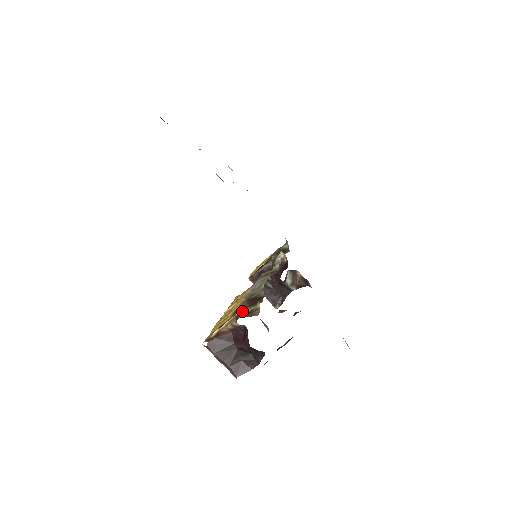
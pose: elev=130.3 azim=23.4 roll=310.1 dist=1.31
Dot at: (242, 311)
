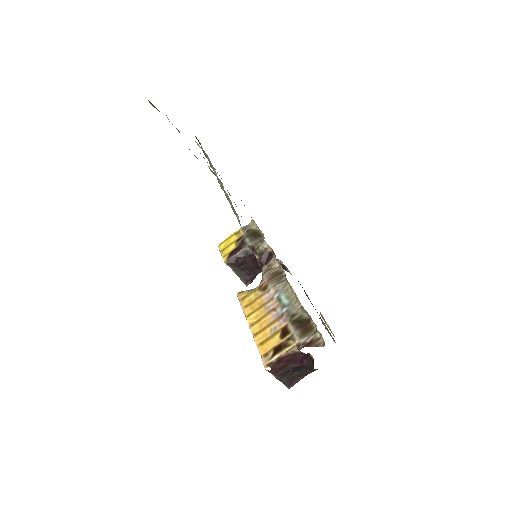
Dot at: (302, 340)
